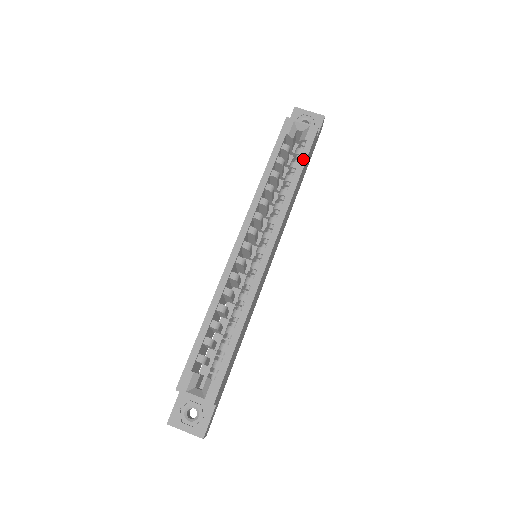
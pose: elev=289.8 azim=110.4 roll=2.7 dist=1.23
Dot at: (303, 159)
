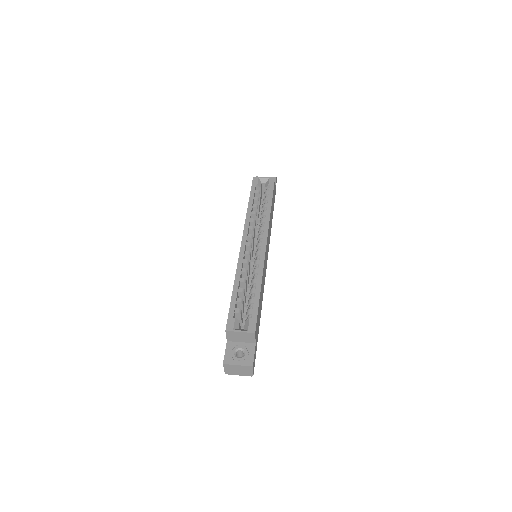
Dot at: (271, 194)
